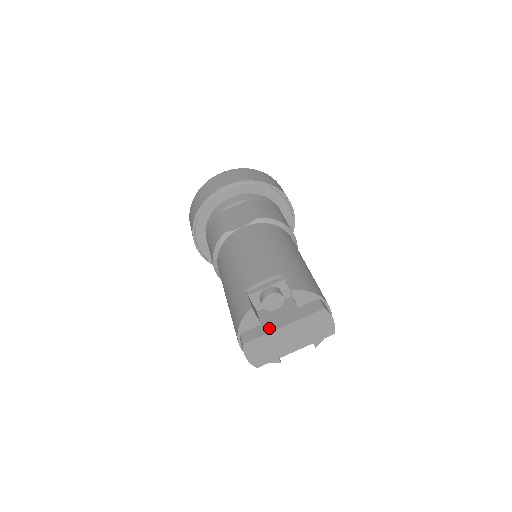
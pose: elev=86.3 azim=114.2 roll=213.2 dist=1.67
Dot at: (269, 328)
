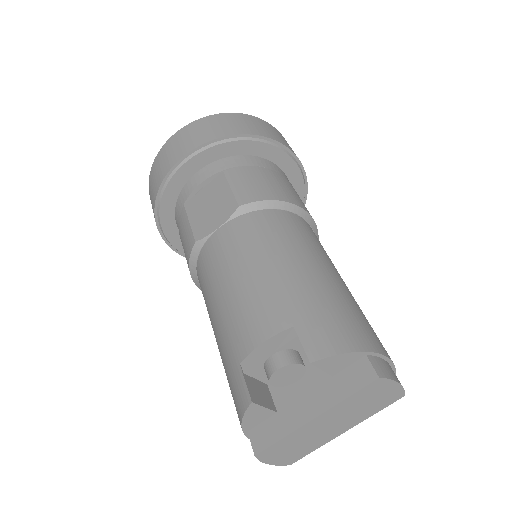
Dot at: (291, 422)
